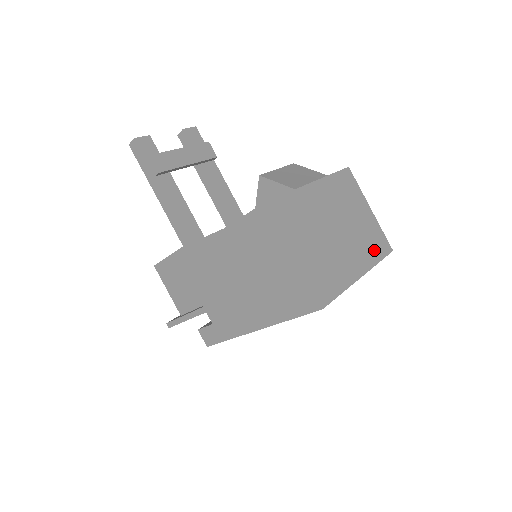
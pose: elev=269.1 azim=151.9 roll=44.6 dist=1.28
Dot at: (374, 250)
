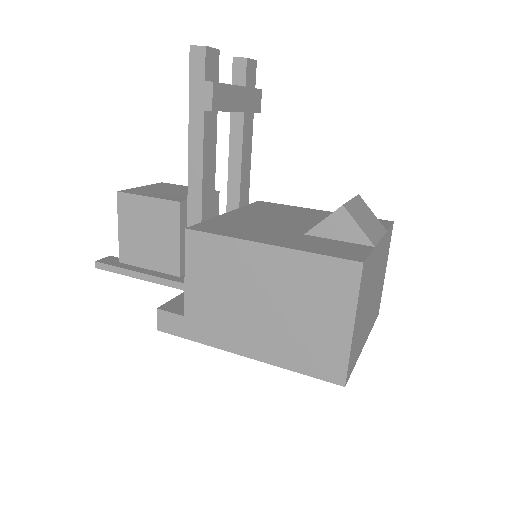
Dot at: (375, 315)
